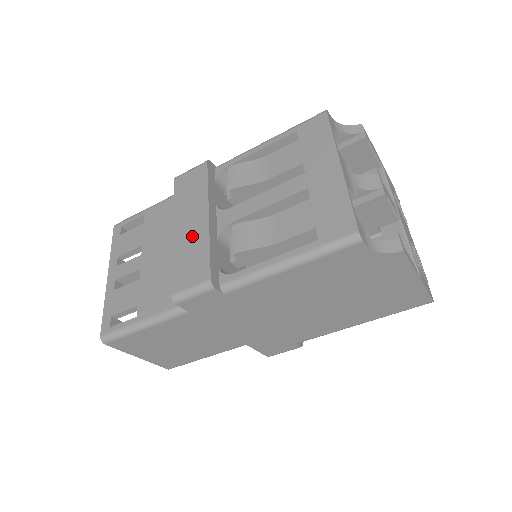
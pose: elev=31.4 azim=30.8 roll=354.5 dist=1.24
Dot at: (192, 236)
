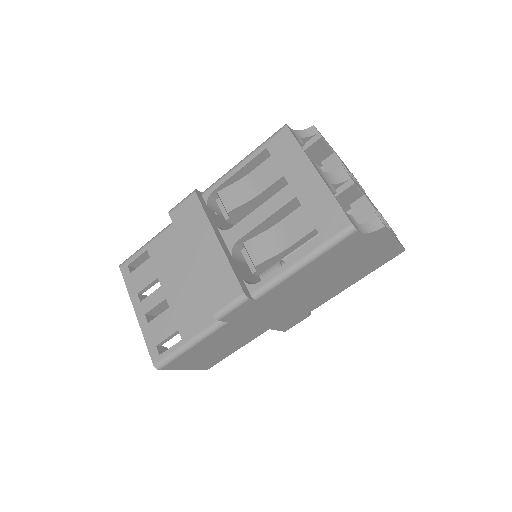
Dot at: (210, 261)
